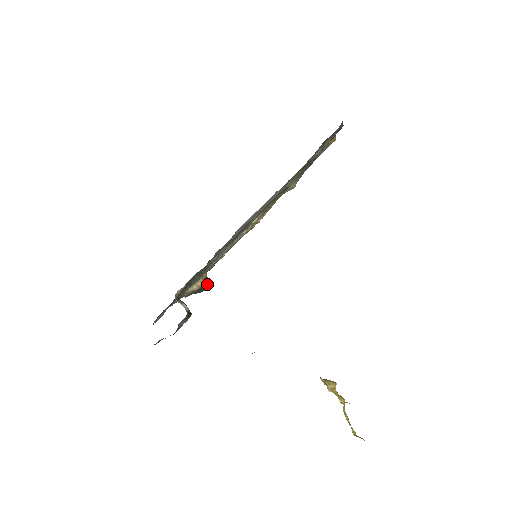
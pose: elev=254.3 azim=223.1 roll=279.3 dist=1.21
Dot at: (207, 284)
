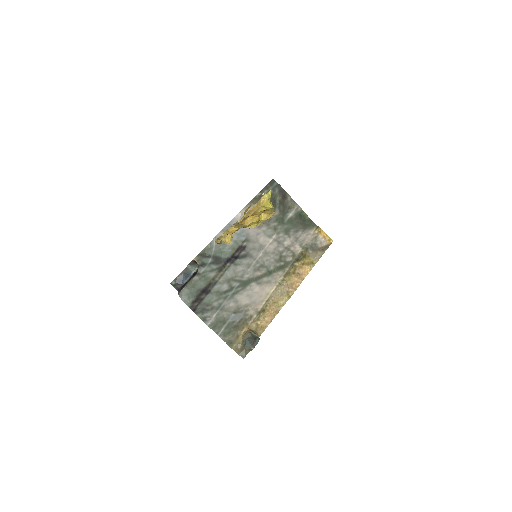
Dot at: (257, 339)
